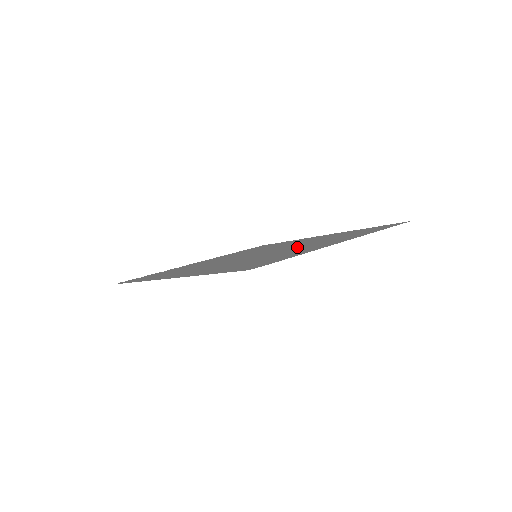
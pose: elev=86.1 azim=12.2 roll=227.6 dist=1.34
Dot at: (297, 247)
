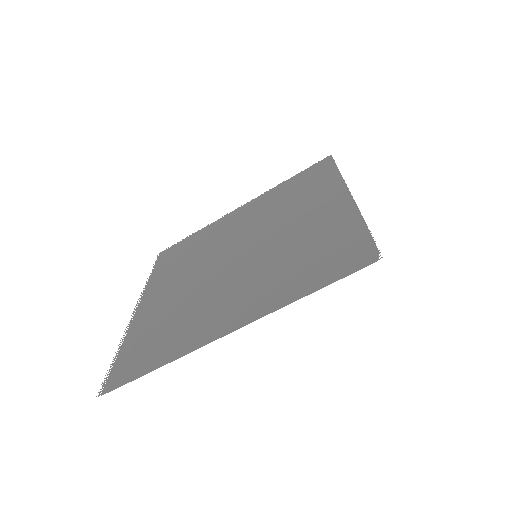
Dot at: (287, 225)
